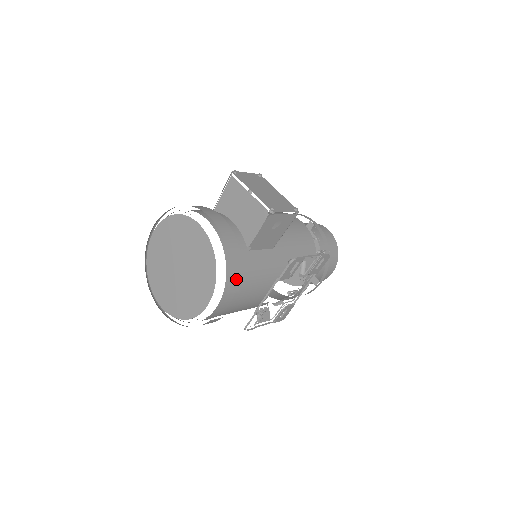
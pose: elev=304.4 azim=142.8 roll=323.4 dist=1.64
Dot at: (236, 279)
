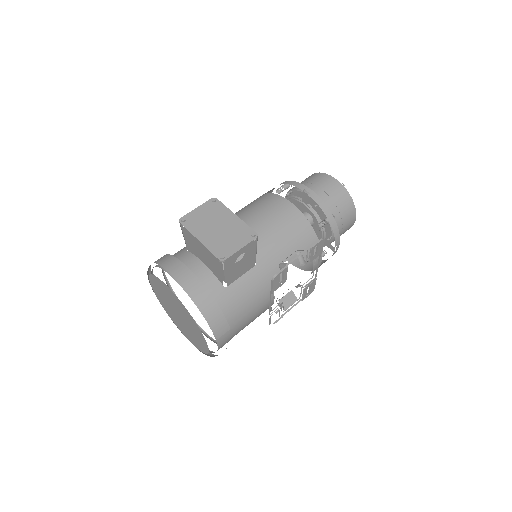
Dot at: (220, 324)
